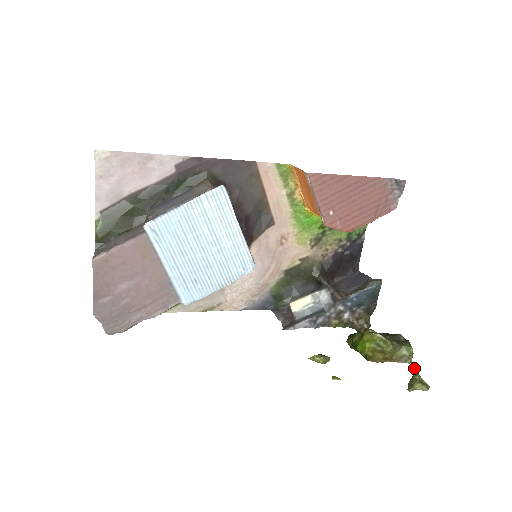
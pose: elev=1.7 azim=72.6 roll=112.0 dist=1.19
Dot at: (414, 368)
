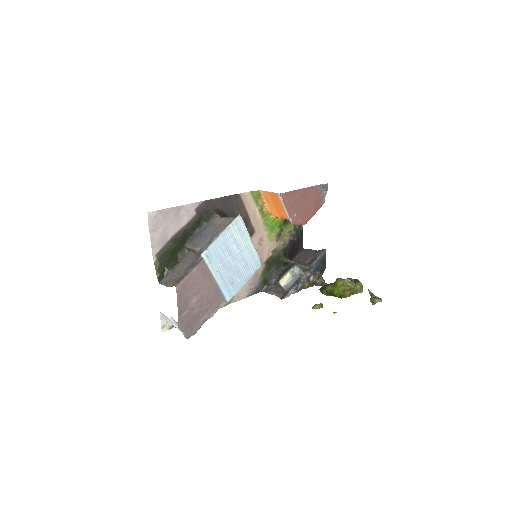
Dot at: (370, 292)
